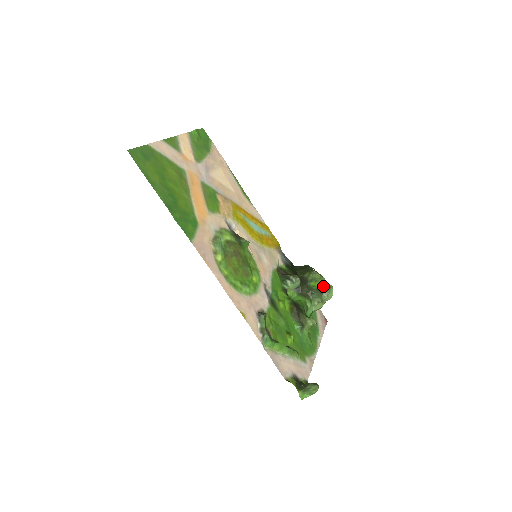
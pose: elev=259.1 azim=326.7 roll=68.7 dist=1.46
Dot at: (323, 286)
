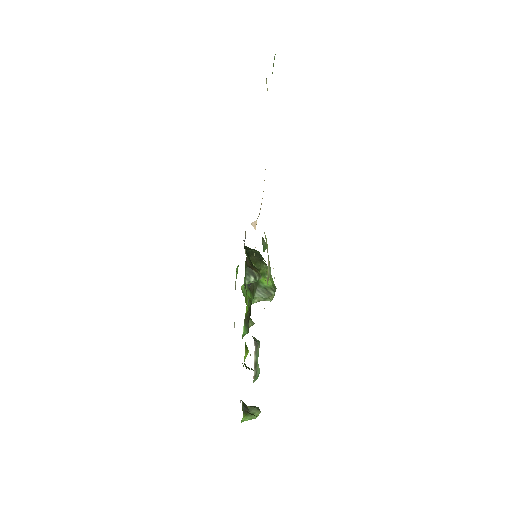
Dot at: (272, 287)
